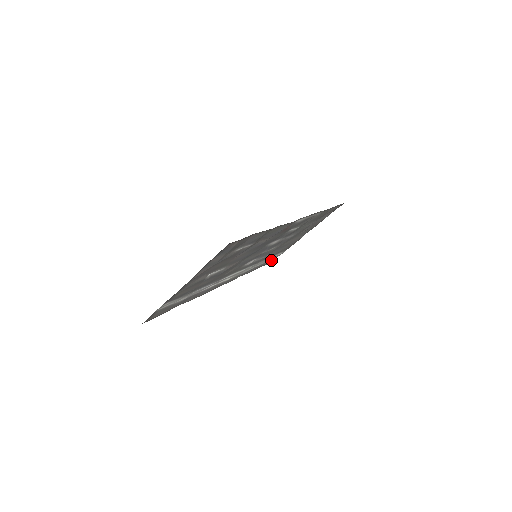
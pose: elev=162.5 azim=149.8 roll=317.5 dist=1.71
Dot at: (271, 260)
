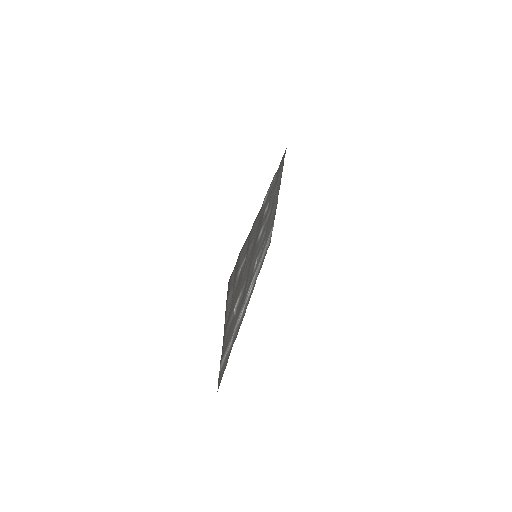
Dot at: (269, 241)
